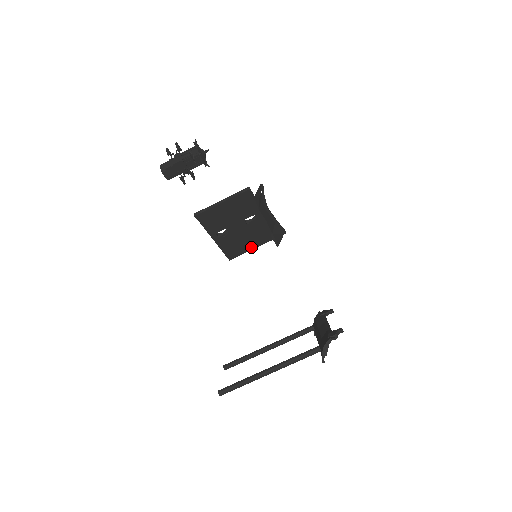
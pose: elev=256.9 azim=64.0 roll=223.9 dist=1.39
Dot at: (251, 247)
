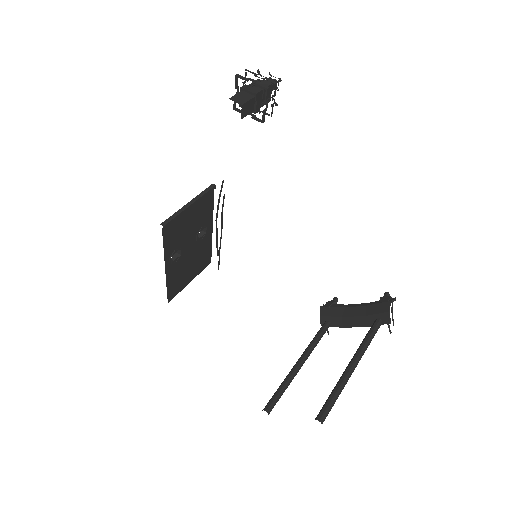
Dot at: (189, 279)
